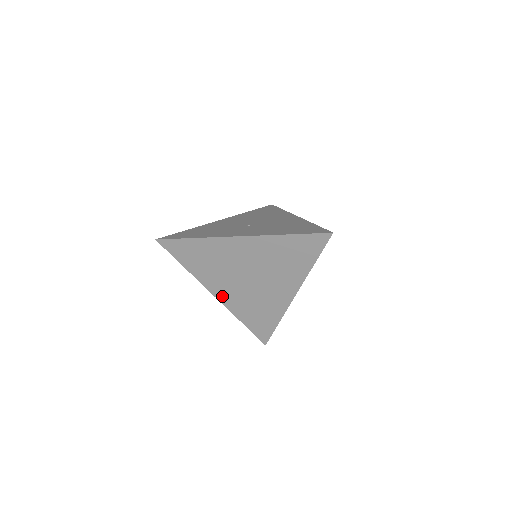
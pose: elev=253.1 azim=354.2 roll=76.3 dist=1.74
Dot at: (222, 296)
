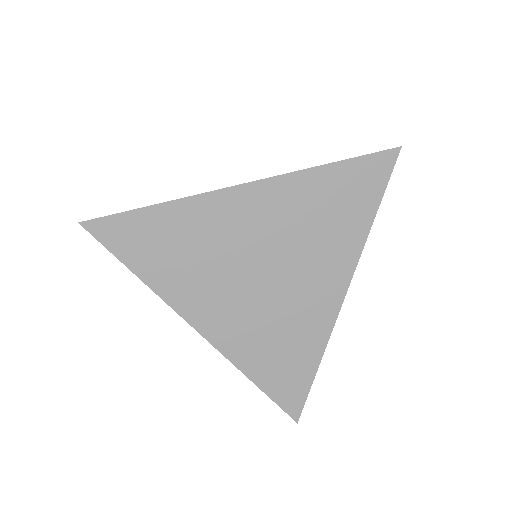
Dot at: (213, 328)
